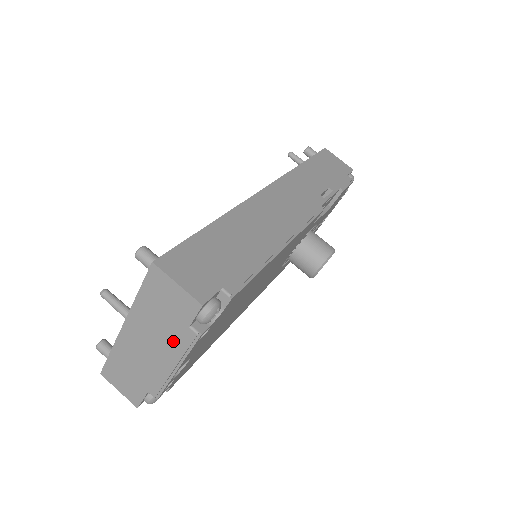
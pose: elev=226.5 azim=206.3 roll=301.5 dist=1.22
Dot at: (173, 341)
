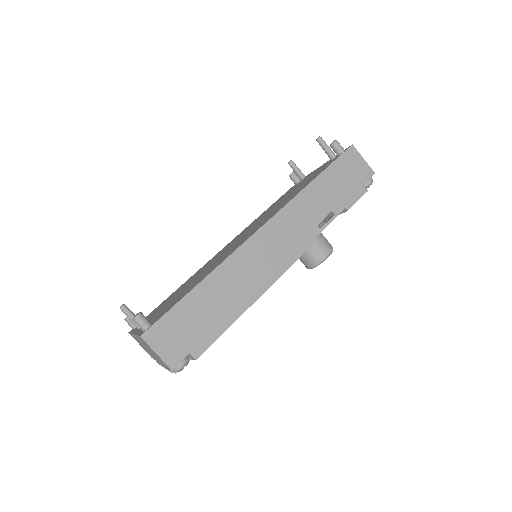
Dot at: occluded
